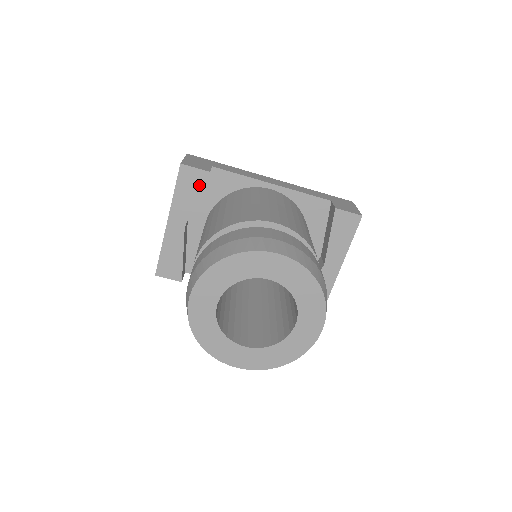
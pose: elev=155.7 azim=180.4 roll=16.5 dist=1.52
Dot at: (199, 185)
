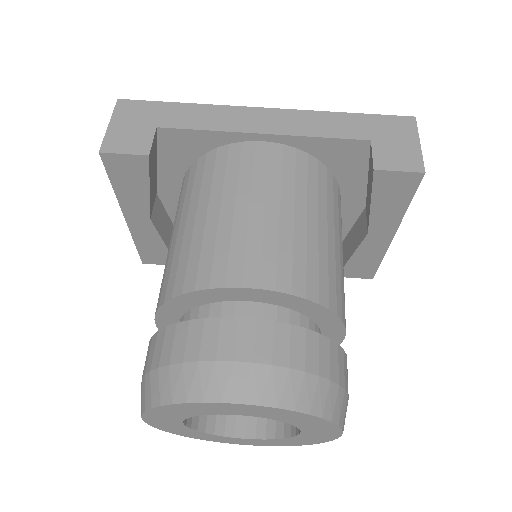
Dot at: (142, 173)
